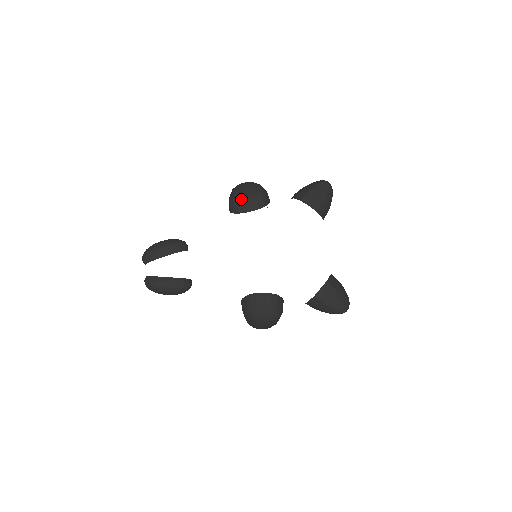
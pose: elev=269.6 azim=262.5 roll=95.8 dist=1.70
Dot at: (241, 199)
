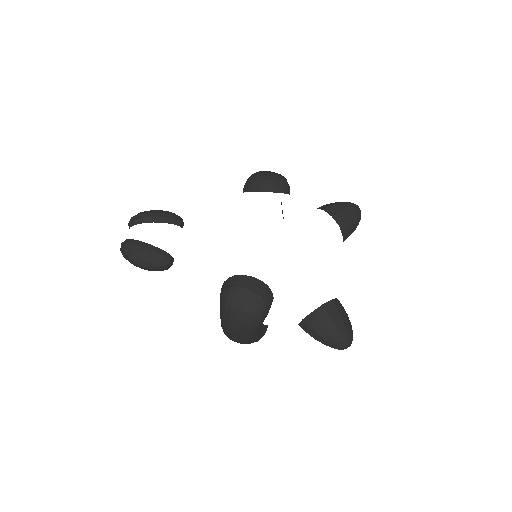
Dot at: (259, 178)
